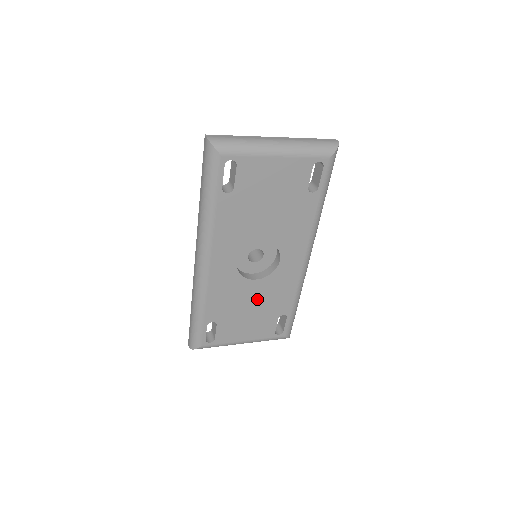
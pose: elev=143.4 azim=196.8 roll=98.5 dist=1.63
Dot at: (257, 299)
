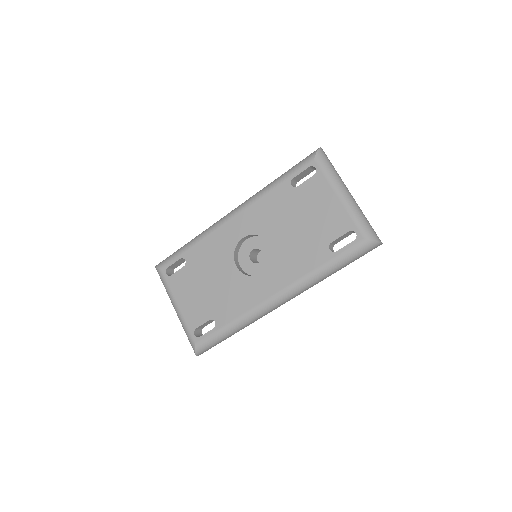
Dot at: (220, 283)
